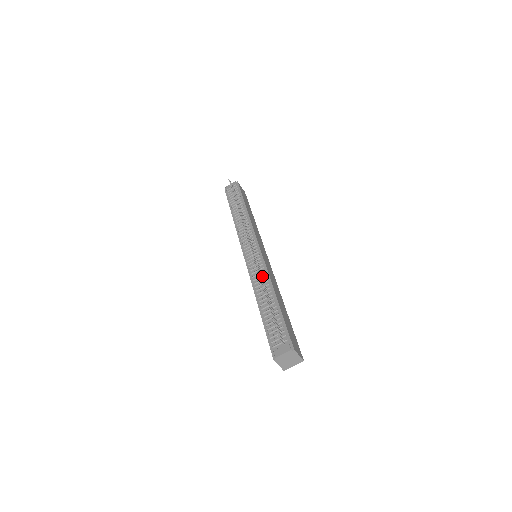
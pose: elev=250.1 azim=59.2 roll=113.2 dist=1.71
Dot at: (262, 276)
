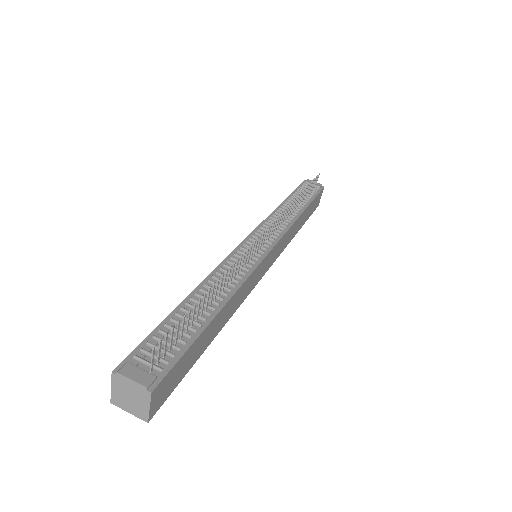
Dot at: (235, 274)
